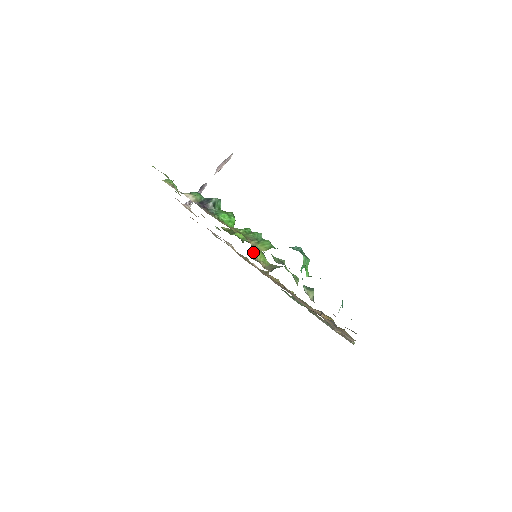
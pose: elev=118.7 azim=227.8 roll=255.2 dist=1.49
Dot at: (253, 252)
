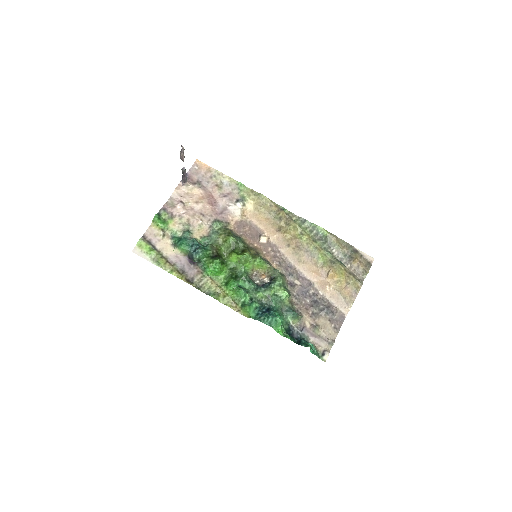
Dot at: (249, 270)
